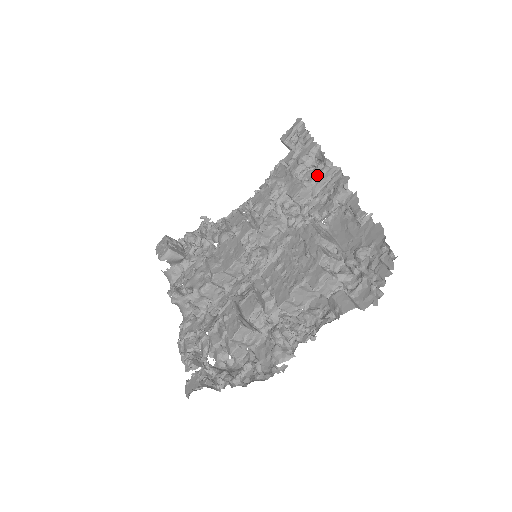
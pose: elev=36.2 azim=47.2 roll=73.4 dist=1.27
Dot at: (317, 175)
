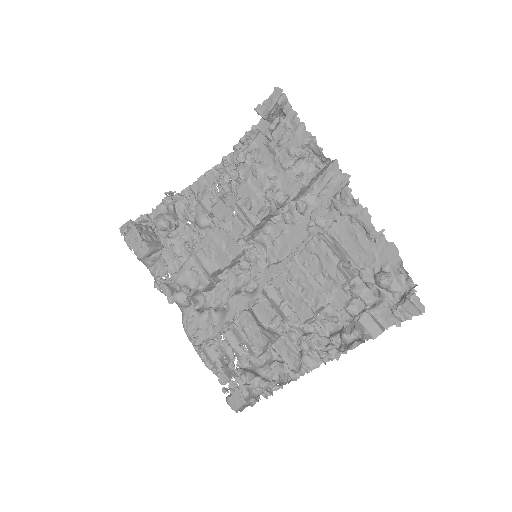
Dot at: (312, 169)
